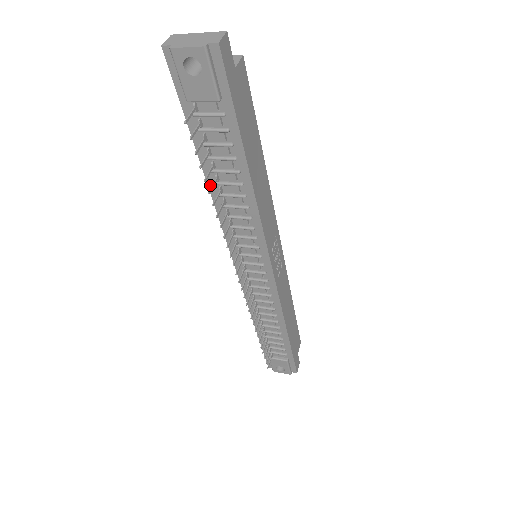
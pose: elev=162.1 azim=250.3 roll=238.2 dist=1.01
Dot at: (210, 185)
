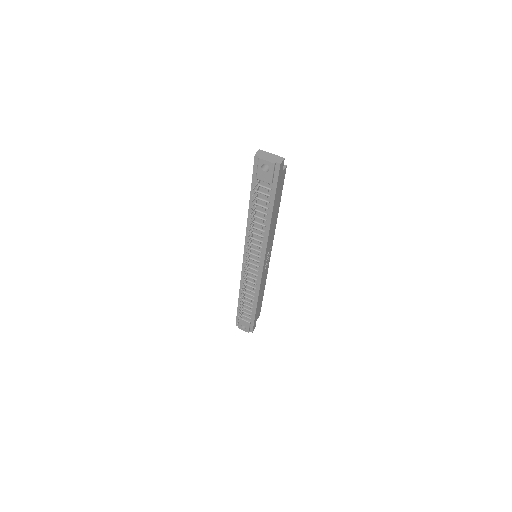
Dot at: (249, 215)
